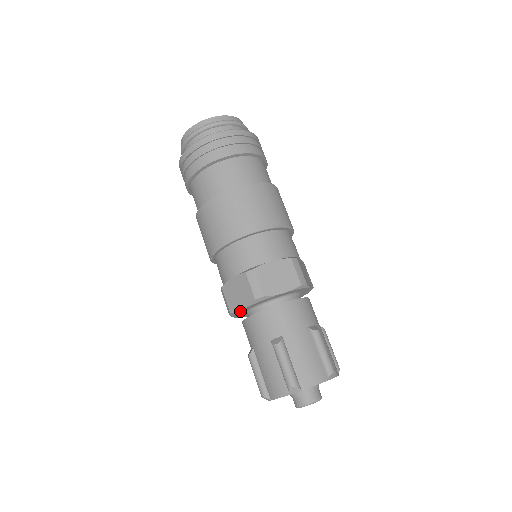
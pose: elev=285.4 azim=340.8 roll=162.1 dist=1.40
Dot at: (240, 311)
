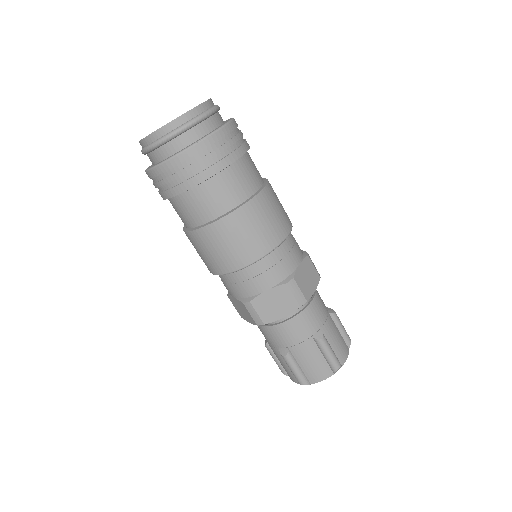
Dot at: occluded
